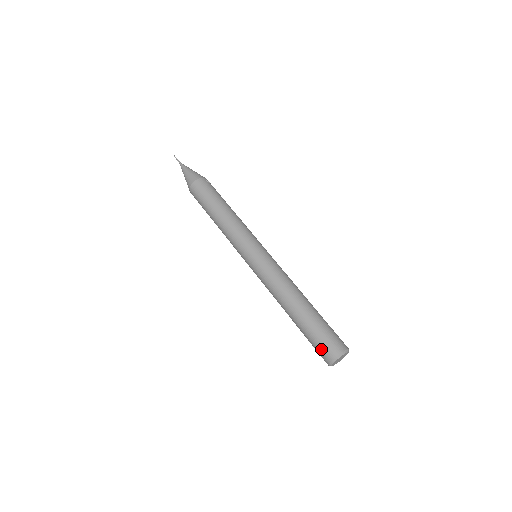
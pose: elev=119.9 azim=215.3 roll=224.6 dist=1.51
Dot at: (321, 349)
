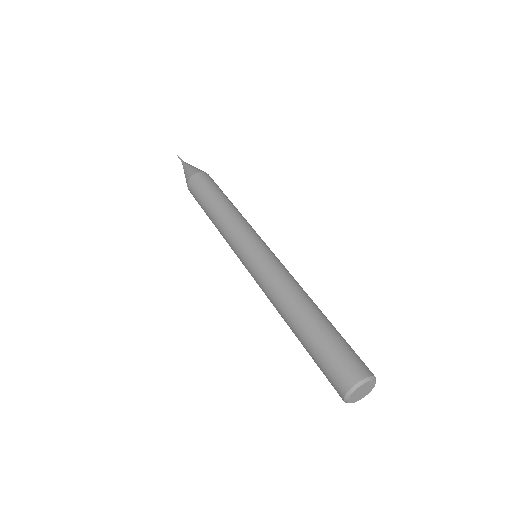
Dot at: (344, 363)
